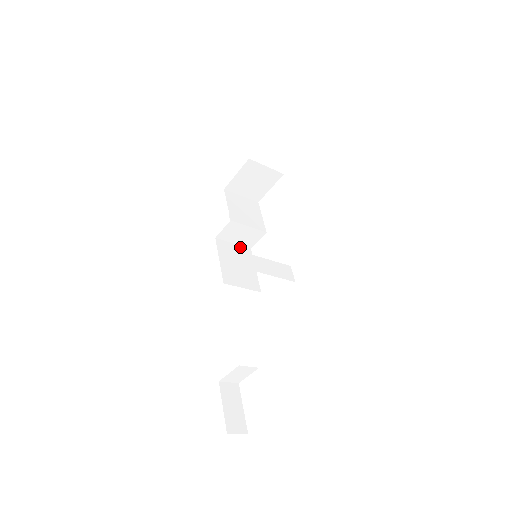
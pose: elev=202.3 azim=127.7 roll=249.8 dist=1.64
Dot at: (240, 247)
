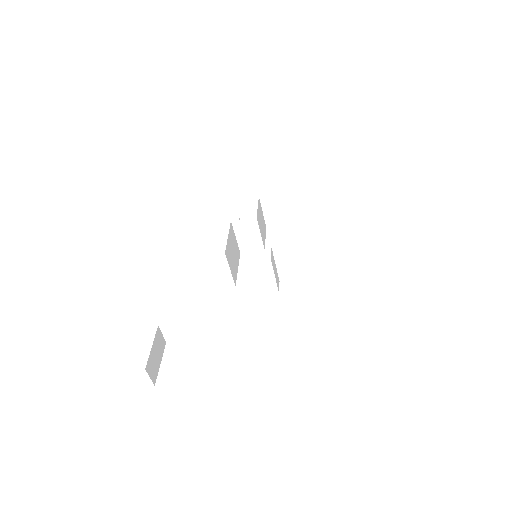
Dot at: (237, 244)
